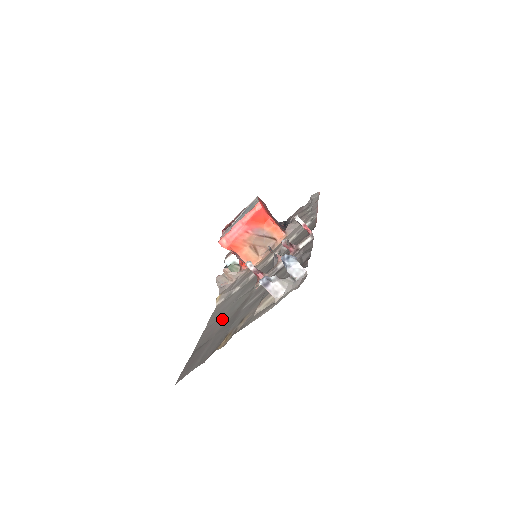
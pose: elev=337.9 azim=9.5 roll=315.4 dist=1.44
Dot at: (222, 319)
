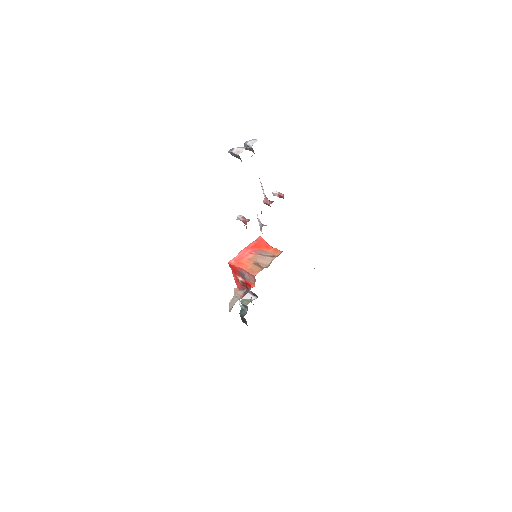
Dot at: occluded
